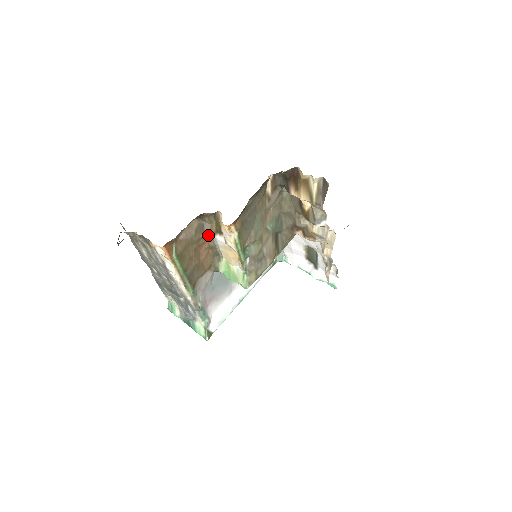
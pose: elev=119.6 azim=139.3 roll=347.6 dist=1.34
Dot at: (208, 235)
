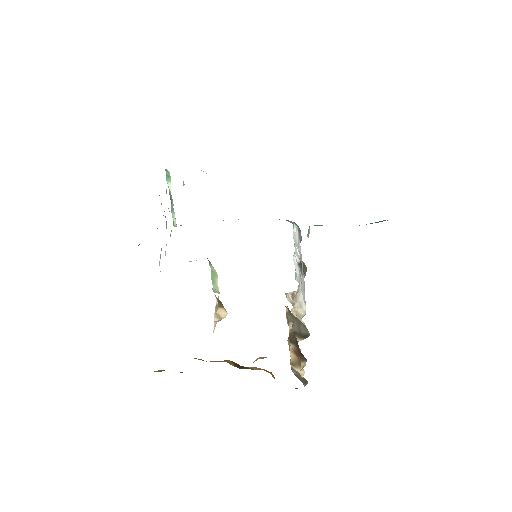
Dot at: occluded
